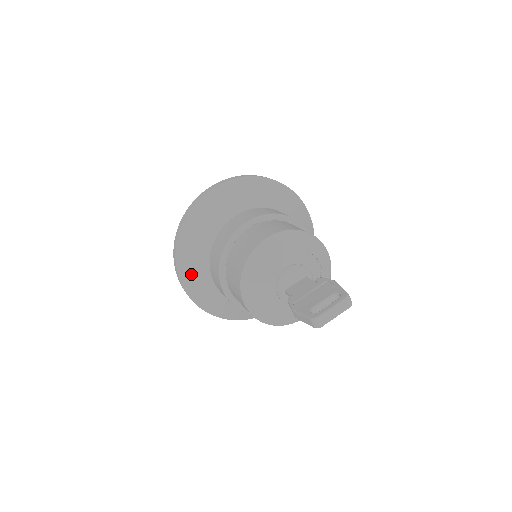
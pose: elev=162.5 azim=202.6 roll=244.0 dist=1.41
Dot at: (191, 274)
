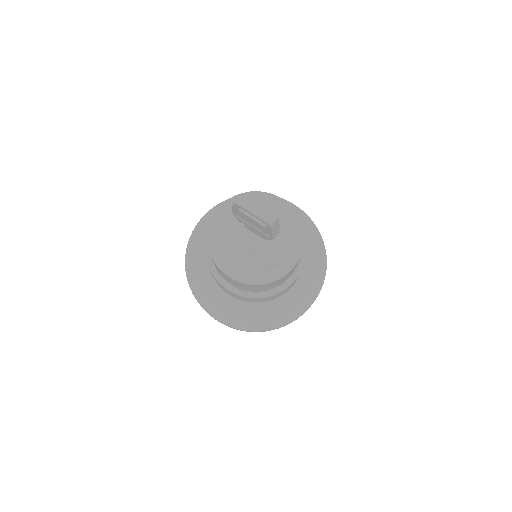
Dot at: occluded
